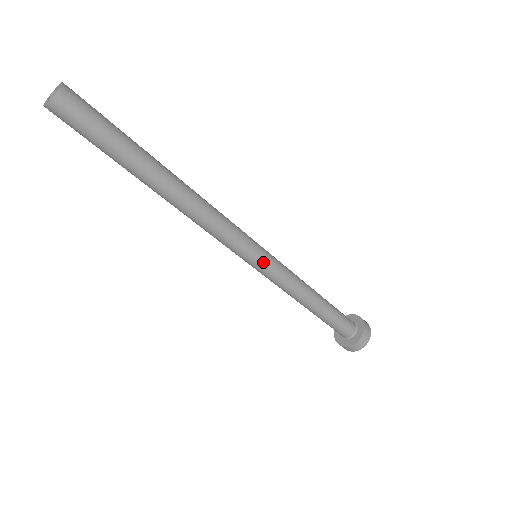
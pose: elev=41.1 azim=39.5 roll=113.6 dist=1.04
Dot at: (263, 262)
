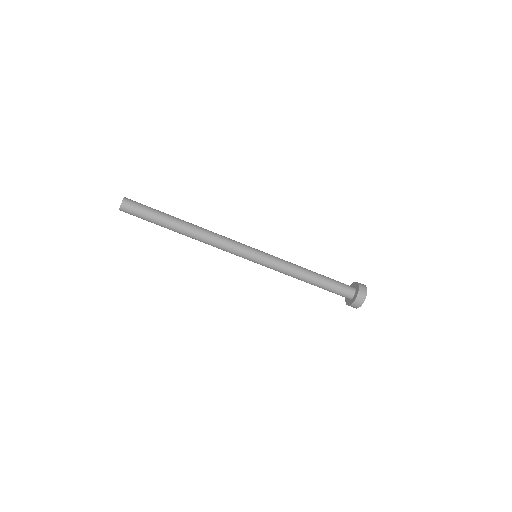
Dot at: (260, 254)
